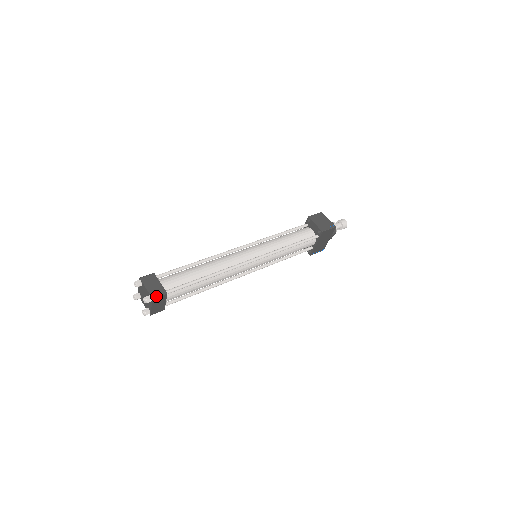
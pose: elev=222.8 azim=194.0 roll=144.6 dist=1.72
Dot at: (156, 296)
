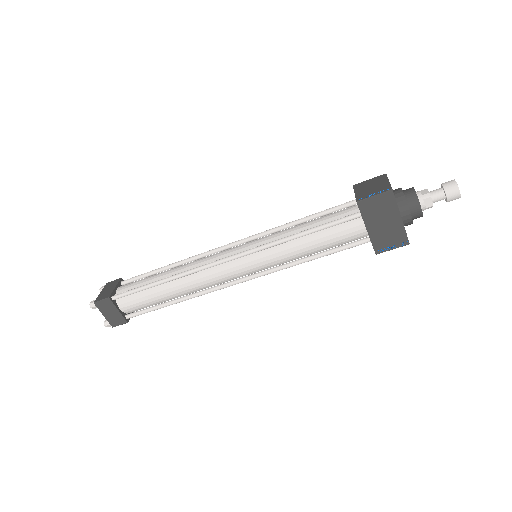
Dot at: (98, 300)
